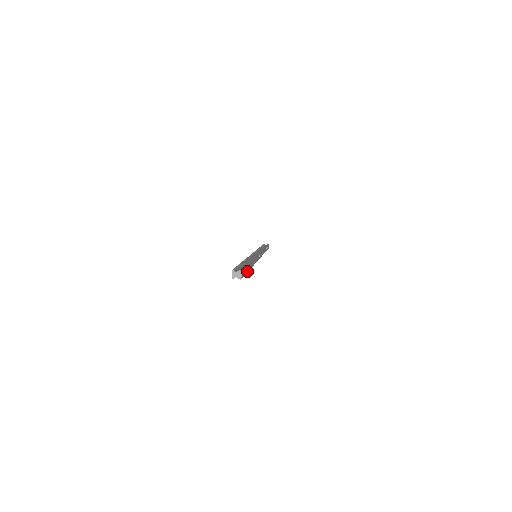
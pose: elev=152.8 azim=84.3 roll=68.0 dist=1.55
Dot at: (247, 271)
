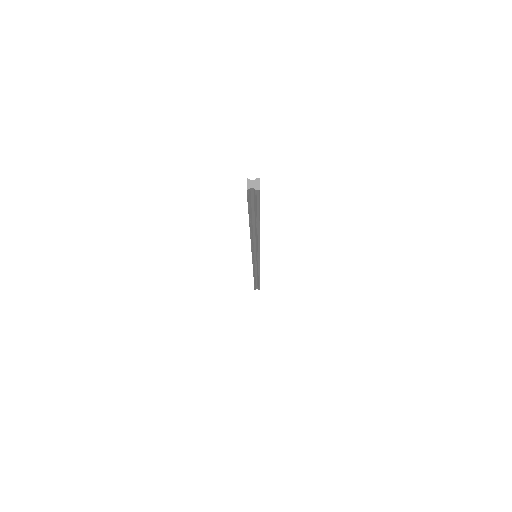
Dot at: (259, 213)
